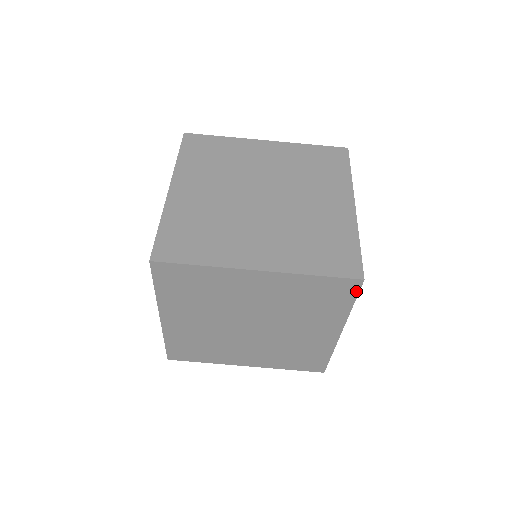
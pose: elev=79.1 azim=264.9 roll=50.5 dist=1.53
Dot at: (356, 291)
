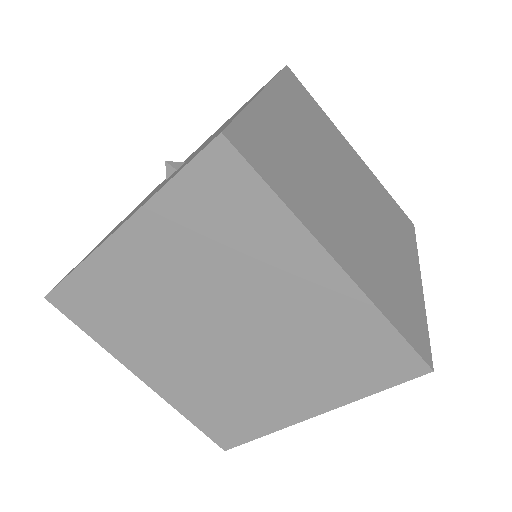
Dot at: (405, 378)
